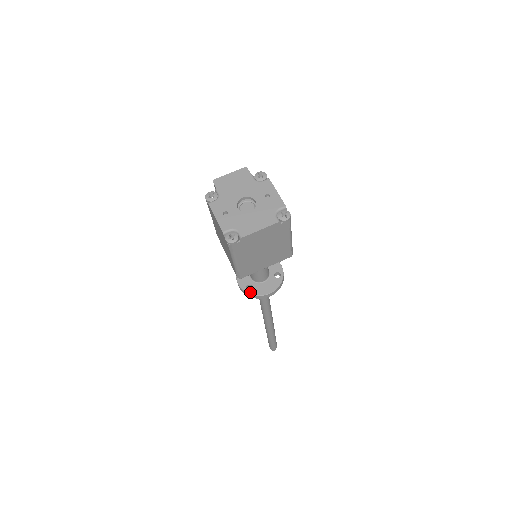
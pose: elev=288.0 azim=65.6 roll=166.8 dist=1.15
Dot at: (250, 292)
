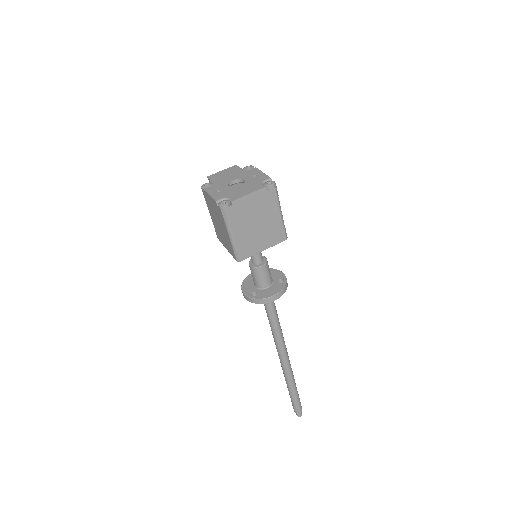
Dot at: (255, 297)
